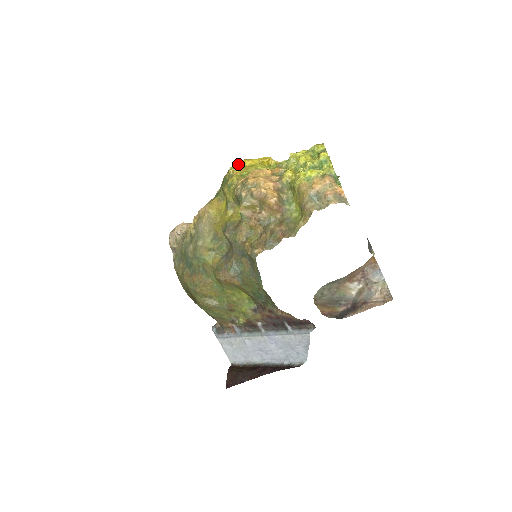
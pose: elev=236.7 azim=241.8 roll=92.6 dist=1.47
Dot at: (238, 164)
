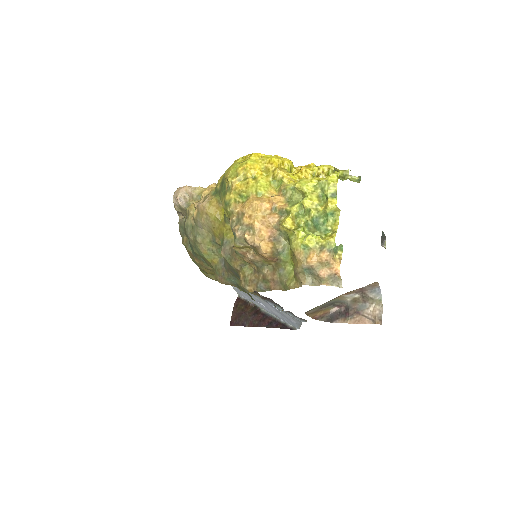
Dot at: (239, 172)
